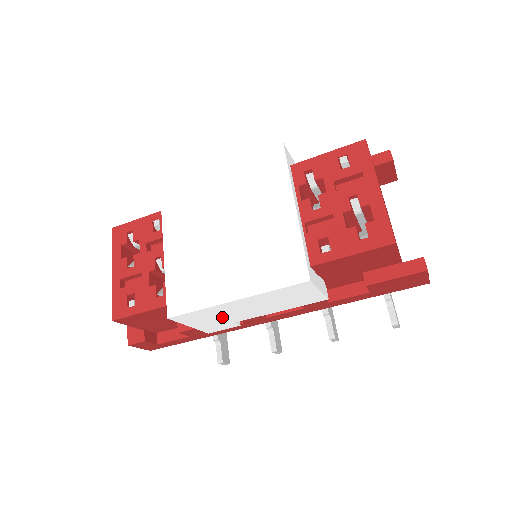
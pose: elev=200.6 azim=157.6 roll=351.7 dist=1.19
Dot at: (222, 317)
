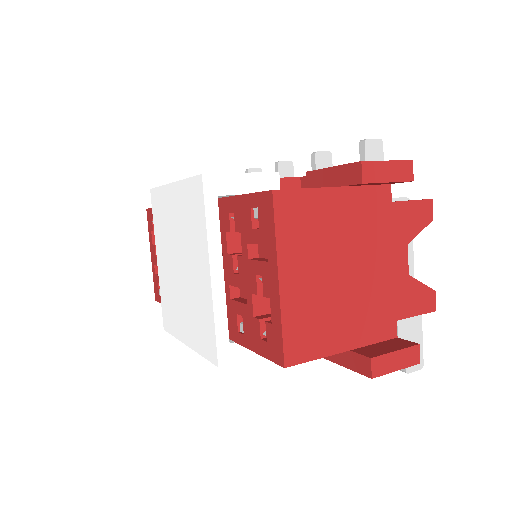
Dot at: occluded
